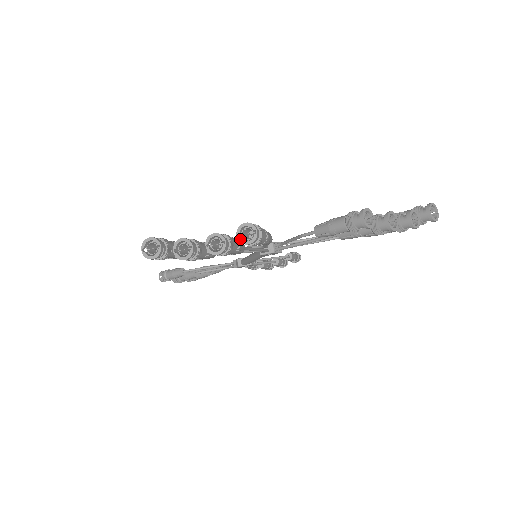
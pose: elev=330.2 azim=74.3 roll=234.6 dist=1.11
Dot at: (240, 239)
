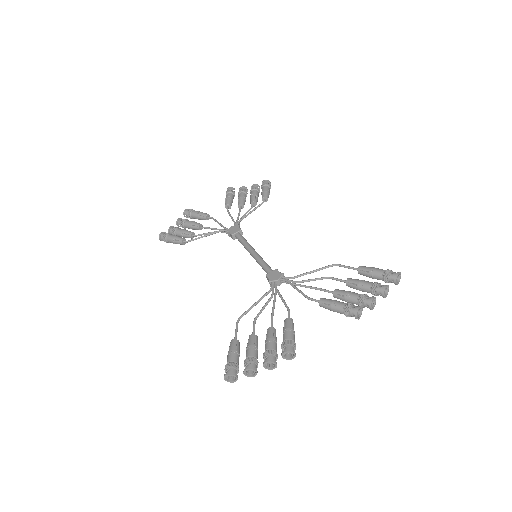
Dot at: (284, 358)
